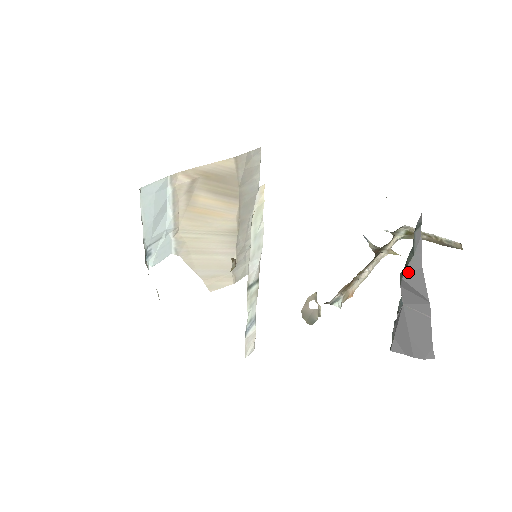
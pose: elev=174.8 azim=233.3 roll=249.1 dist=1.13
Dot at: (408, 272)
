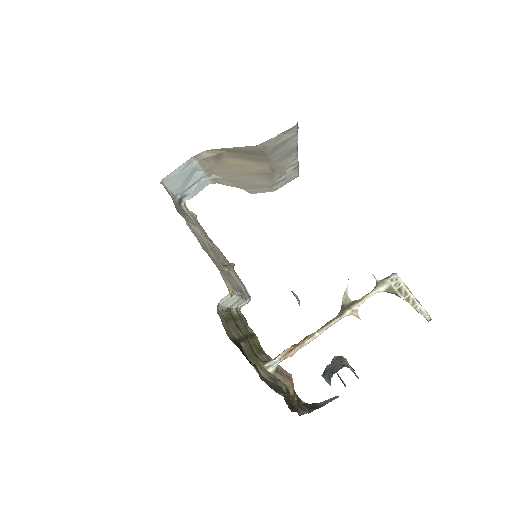
Dot at: (324, 378)
